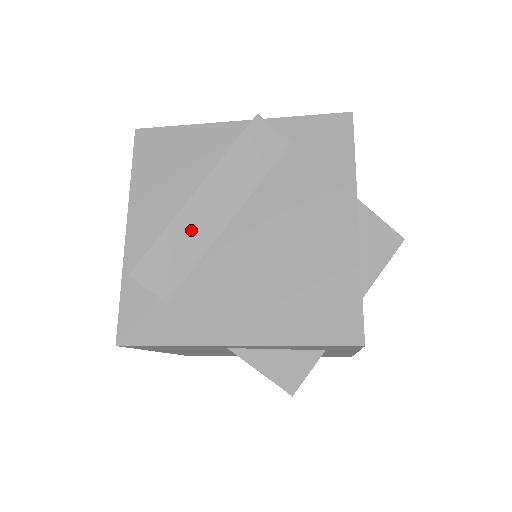
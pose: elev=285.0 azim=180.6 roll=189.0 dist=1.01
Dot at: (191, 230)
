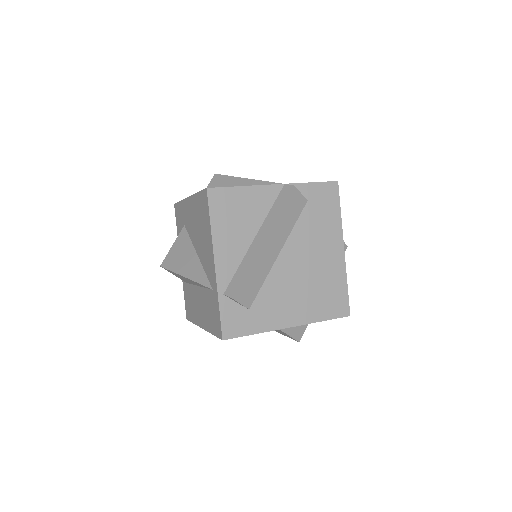
Dot at: (262, 264)
